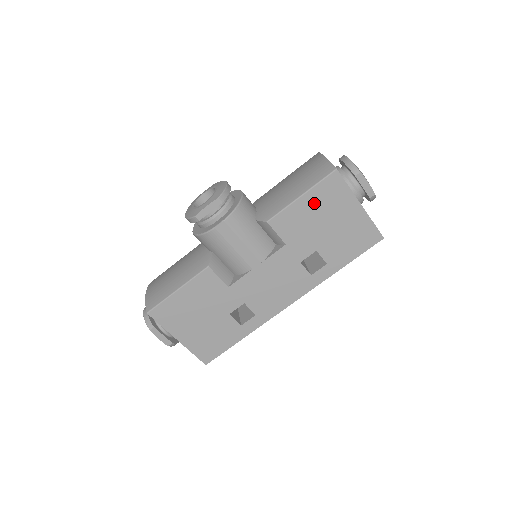
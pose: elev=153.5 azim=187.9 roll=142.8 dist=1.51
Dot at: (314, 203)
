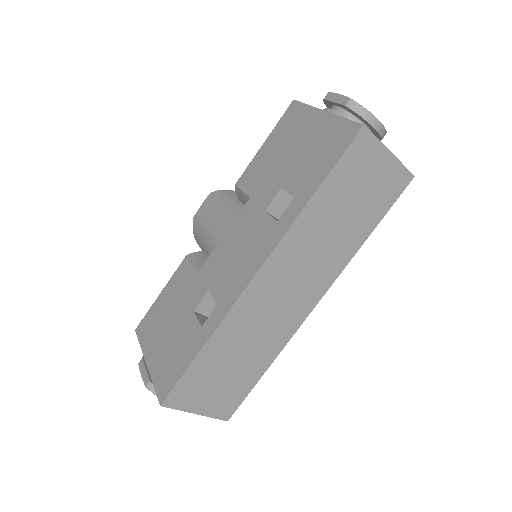
Dot at: (275, 141)
